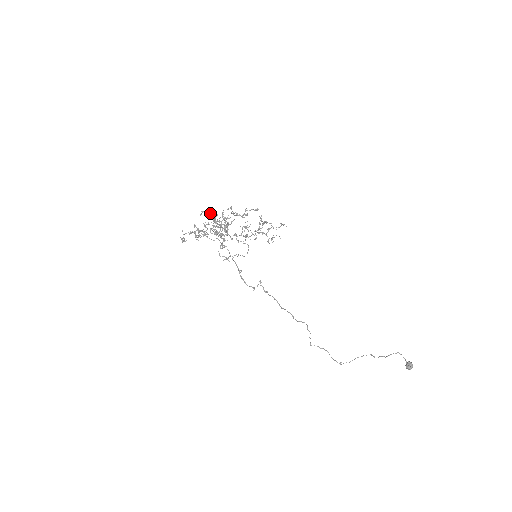
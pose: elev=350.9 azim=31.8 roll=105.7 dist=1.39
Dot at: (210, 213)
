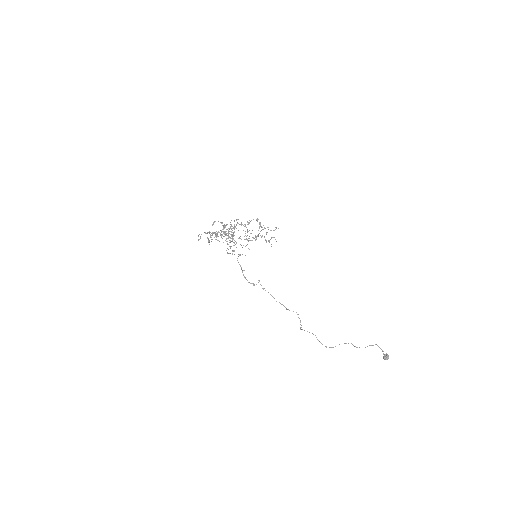
Dot at: occluded
